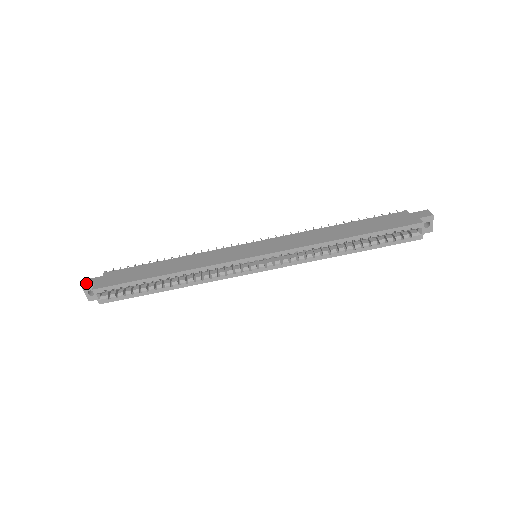
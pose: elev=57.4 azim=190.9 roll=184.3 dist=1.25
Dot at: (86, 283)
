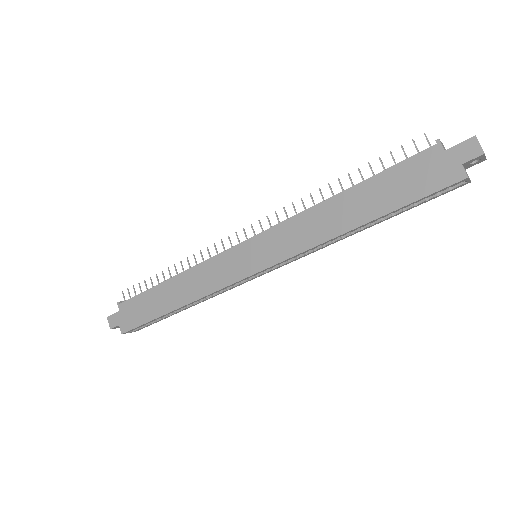
Dot at: (111, 324)
